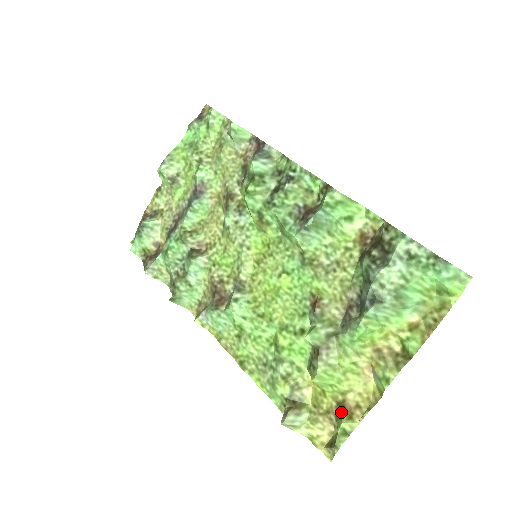
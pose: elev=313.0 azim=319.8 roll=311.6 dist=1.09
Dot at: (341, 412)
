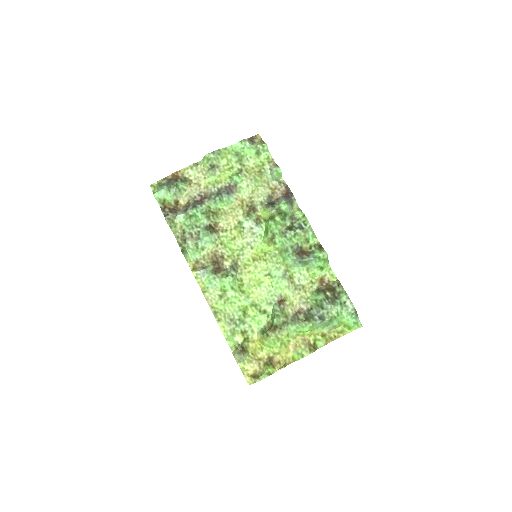
Dot at: (270, 362)
